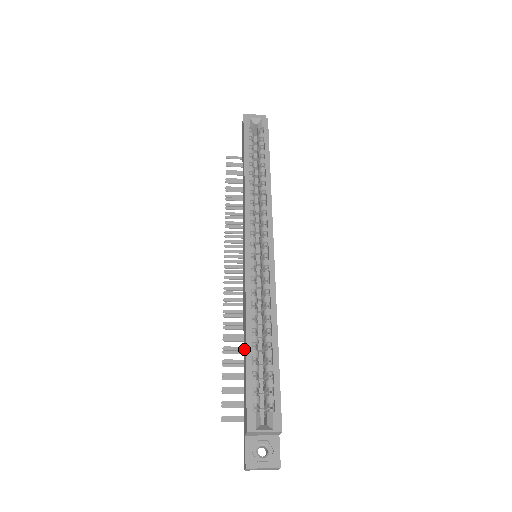
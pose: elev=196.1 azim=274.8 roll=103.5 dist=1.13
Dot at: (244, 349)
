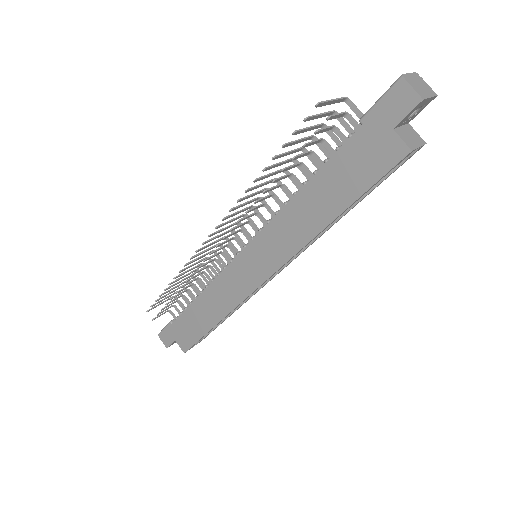
Dot at: (201, 312)
